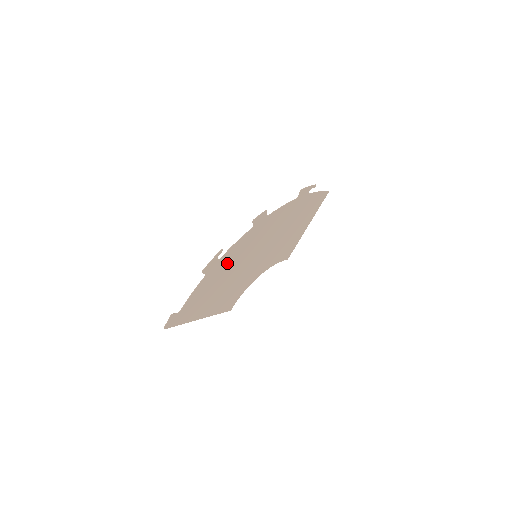
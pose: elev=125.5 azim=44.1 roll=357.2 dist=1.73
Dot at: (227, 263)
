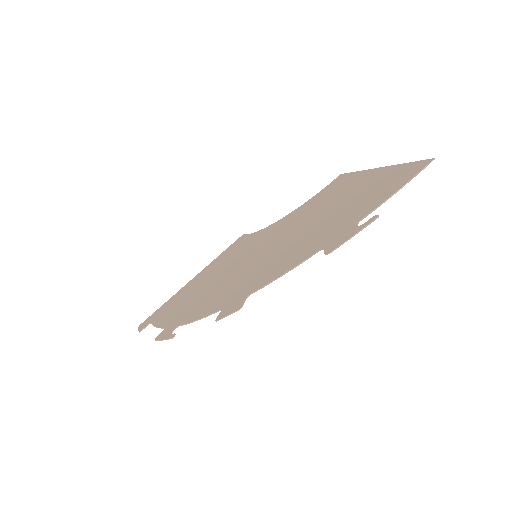
Dot at: (197, 305)
